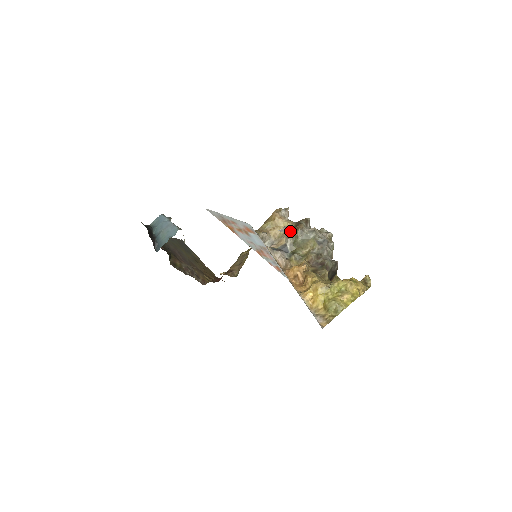
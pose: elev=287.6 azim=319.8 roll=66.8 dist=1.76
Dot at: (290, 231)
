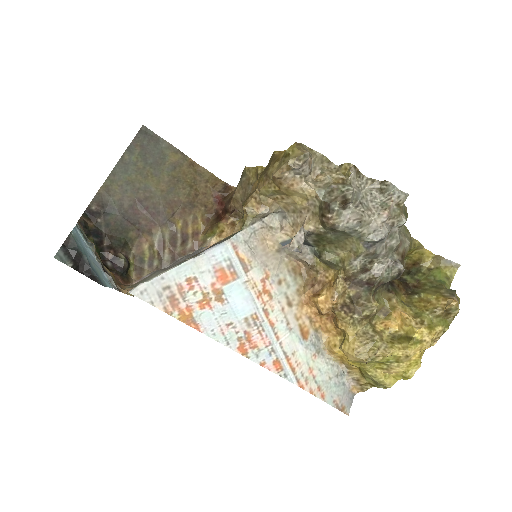
Dot at: (310, 225)
